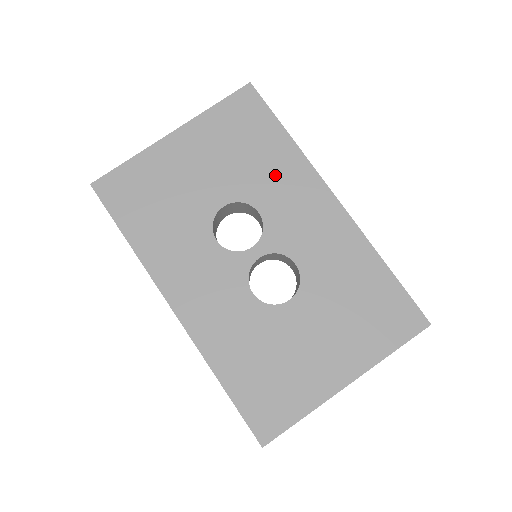
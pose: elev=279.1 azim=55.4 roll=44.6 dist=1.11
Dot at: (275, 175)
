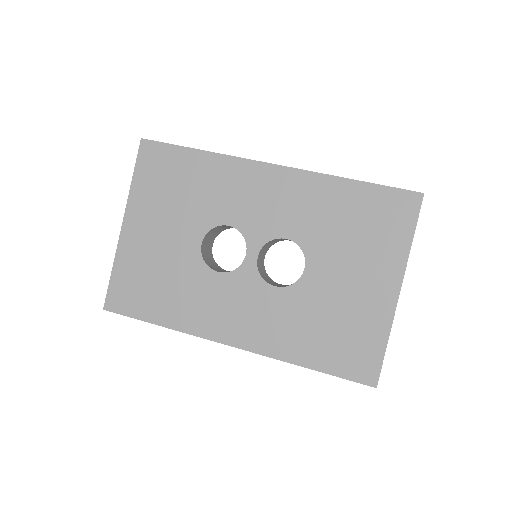
Dot at: (216, 188)
